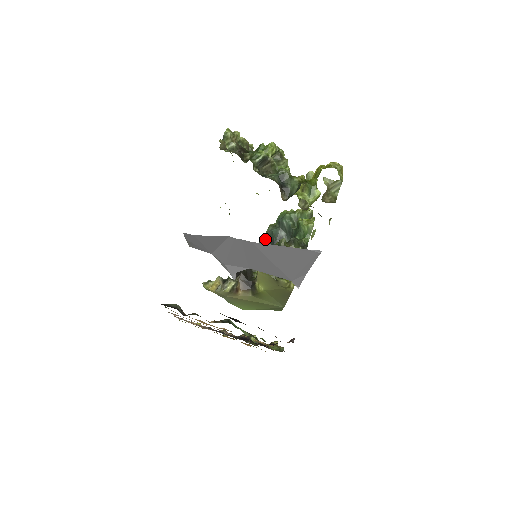
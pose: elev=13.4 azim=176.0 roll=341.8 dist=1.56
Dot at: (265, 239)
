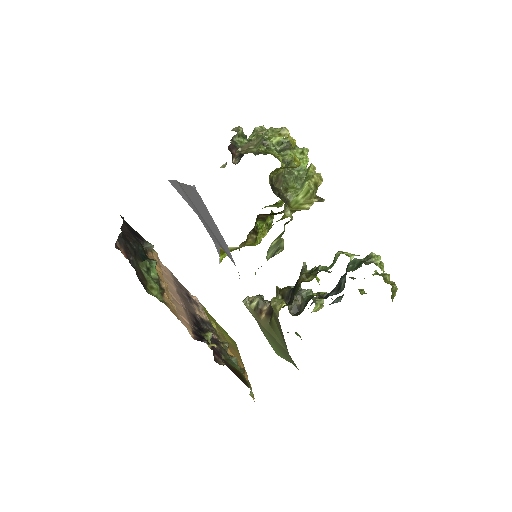
Dot at: occluded
